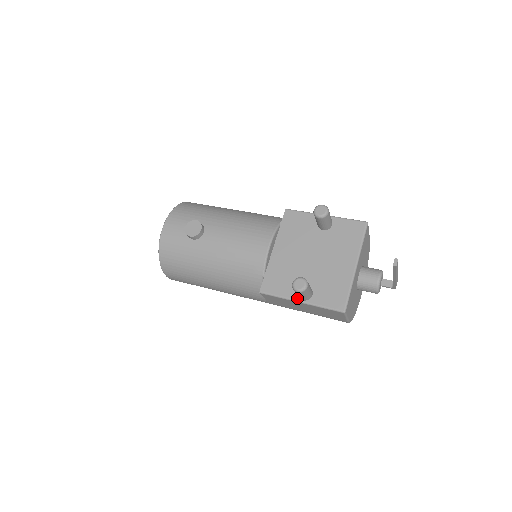
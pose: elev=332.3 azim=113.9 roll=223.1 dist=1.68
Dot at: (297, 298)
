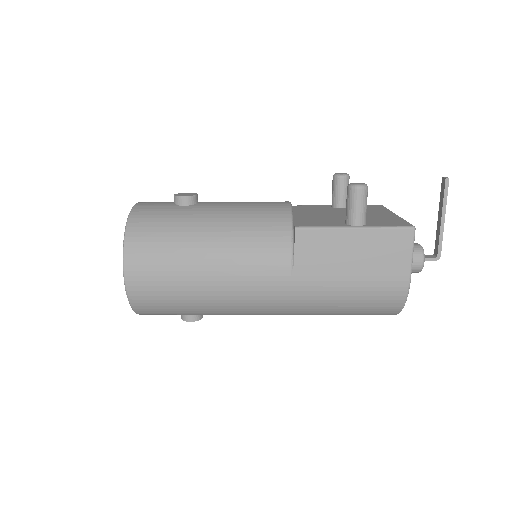
Dot at: (348, 225)
